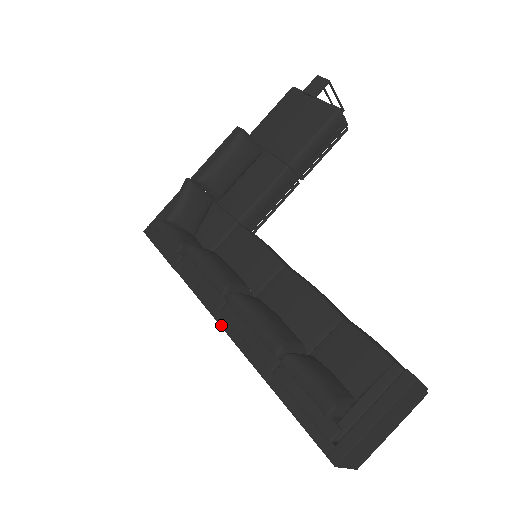
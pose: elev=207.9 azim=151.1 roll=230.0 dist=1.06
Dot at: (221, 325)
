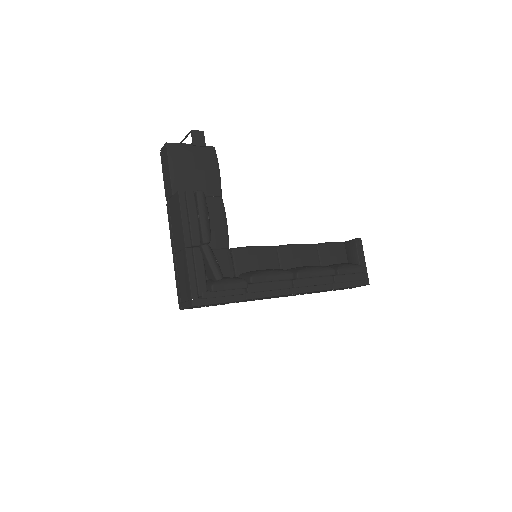
Dot at: (298, 293)
